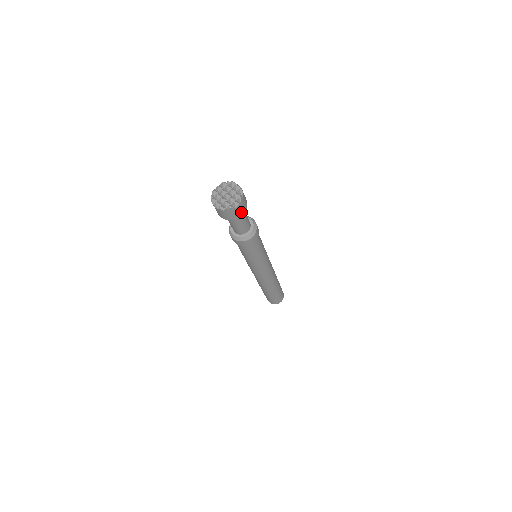
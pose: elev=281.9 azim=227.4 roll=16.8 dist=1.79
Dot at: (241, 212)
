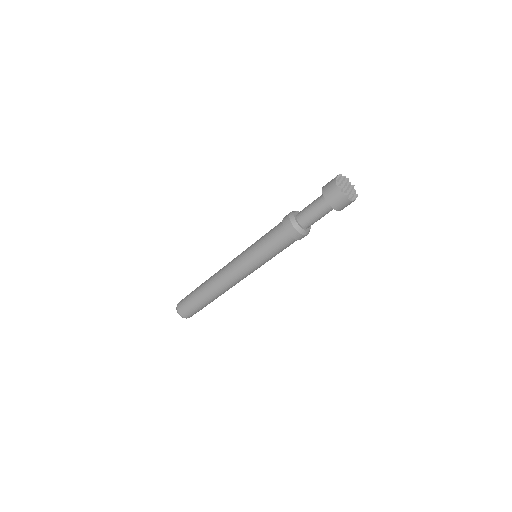
Dot at: occluded
